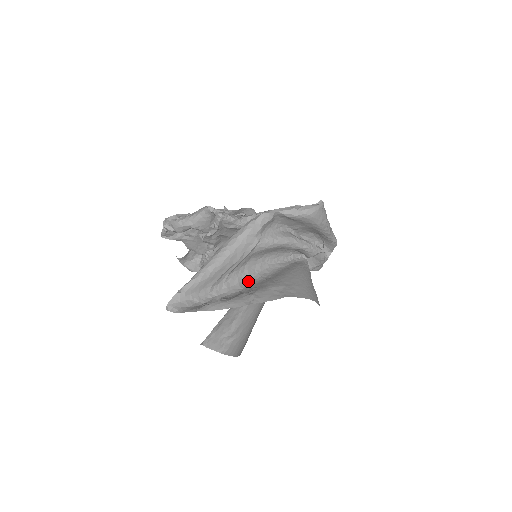
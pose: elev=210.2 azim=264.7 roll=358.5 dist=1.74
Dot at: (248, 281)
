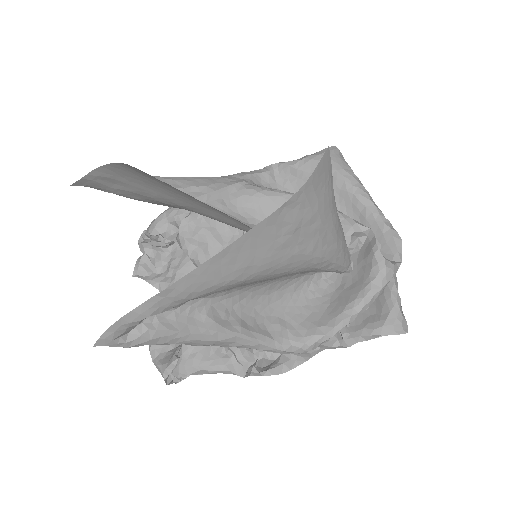
Dot at: occluded
